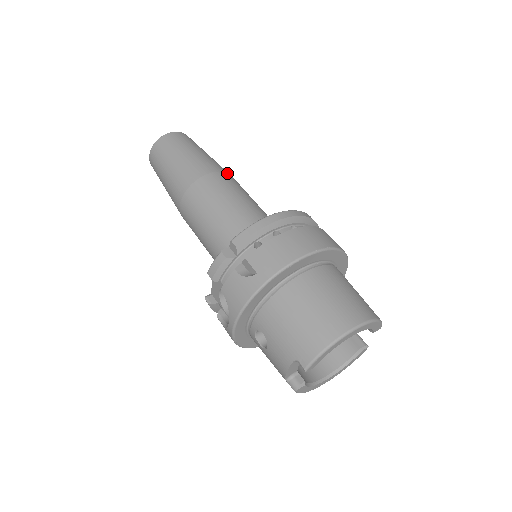
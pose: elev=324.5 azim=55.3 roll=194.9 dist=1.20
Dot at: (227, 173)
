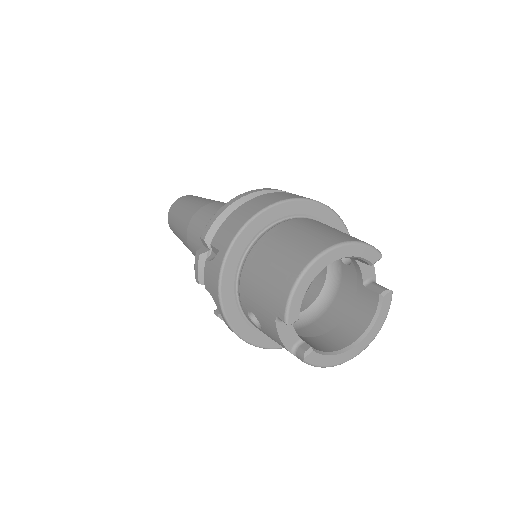
Dot at: (221, 202)
